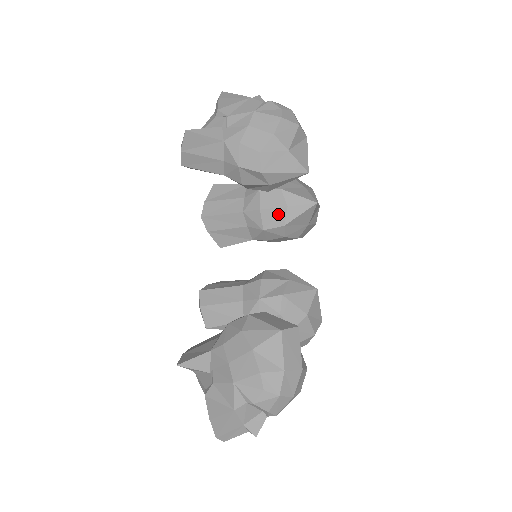
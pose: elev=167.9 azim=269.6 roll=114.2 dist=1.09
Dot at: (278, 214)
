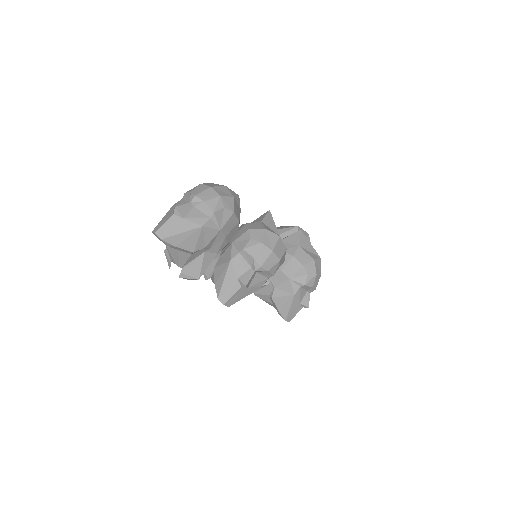
Dot at: occluded
